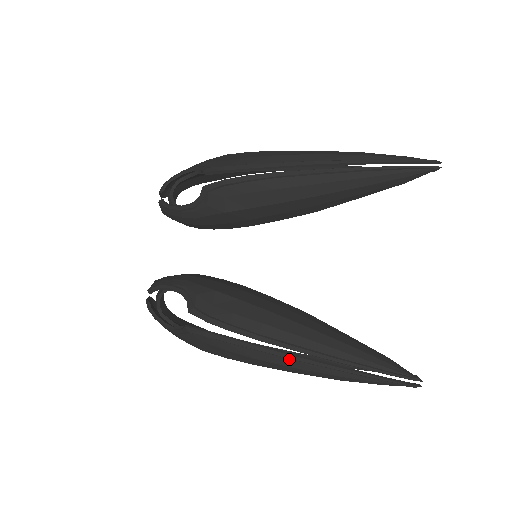
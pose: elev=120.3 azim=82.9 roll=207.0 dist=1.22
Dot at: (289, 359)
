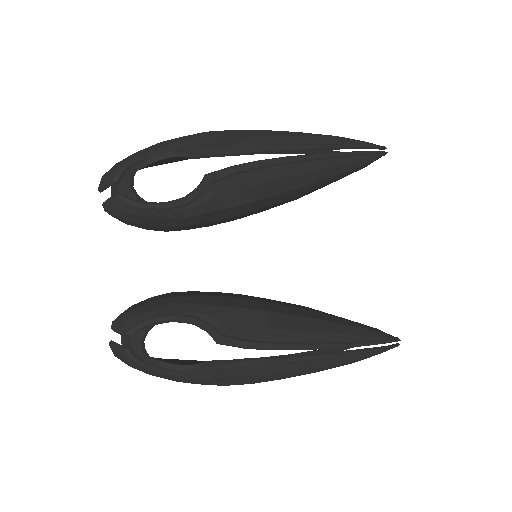
Dot at: (325, 359)
